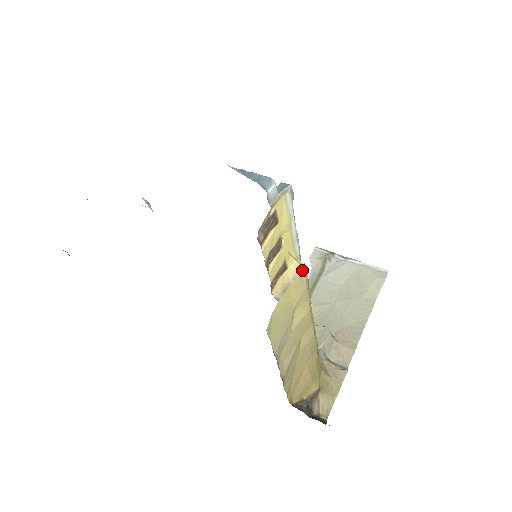
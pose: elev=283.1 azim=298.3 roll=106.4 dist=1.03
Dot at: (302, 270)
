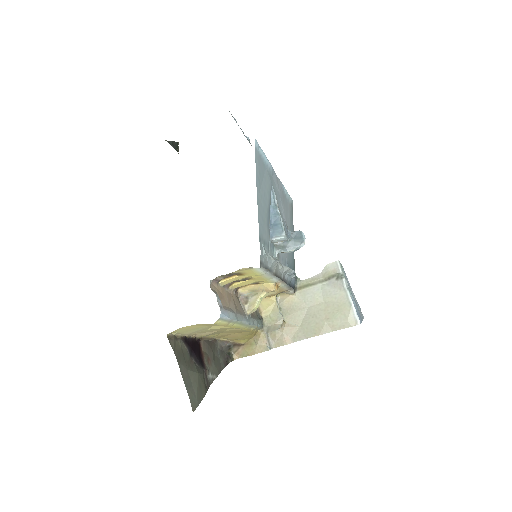
Dot at: (271, 291)
